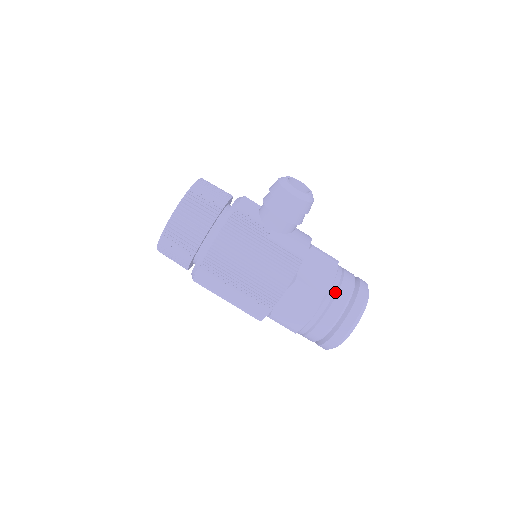
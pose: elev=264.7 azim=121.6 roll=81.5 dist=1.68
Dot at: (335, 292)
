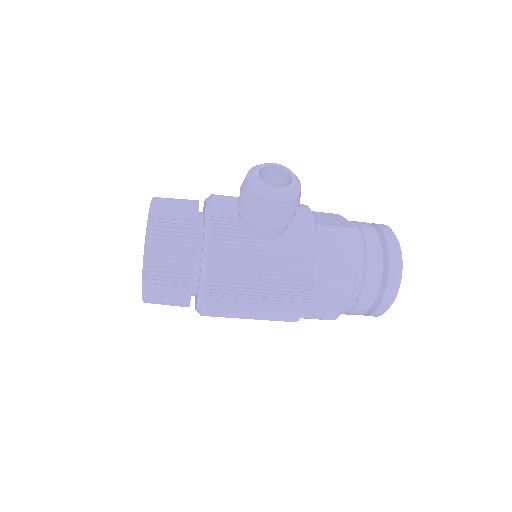
Dot at: (363, 271)
